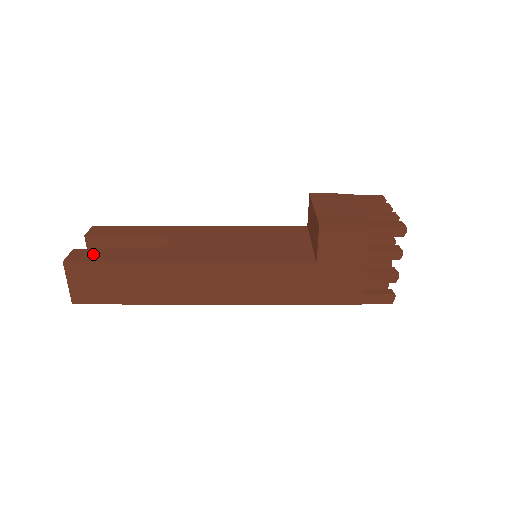
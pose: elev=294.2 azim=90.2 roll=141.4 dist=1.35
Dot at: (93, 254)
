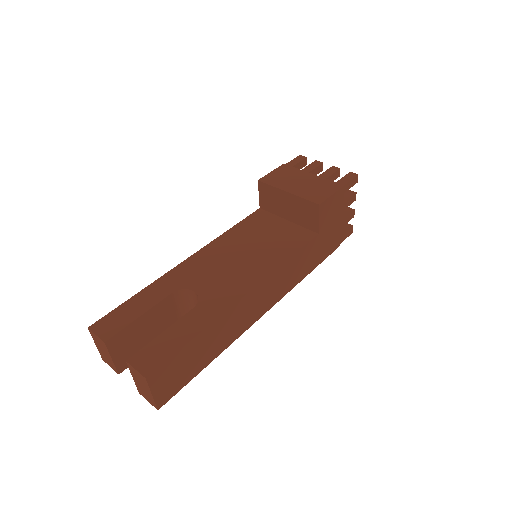
Dot at: (157, 350)
